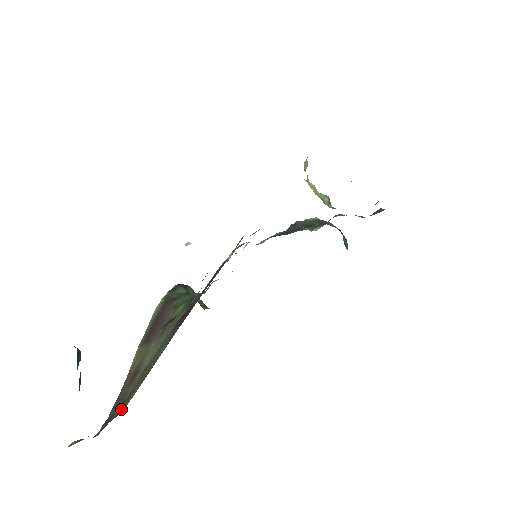
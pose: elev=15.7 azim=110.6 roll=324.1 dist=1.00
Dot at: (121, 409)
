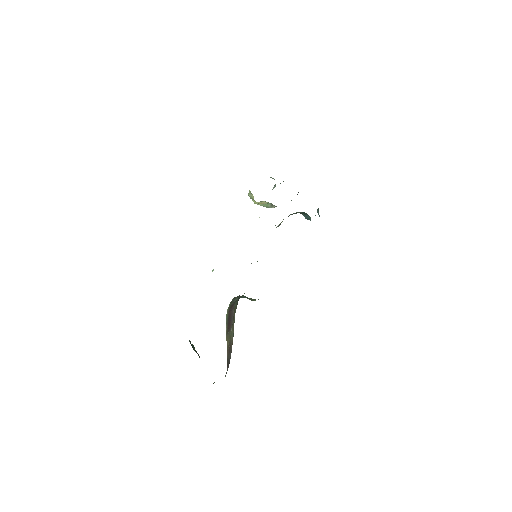
Dot at: occluded
